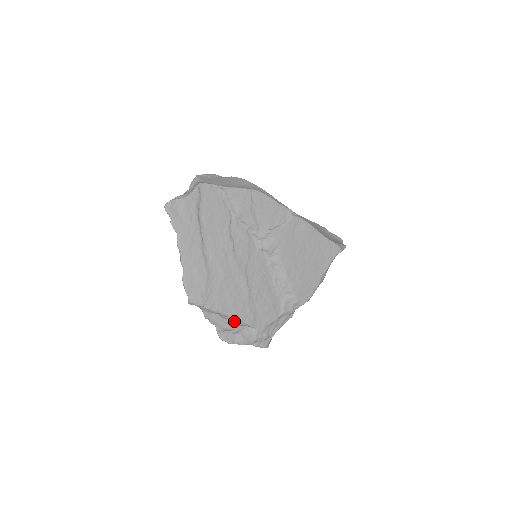
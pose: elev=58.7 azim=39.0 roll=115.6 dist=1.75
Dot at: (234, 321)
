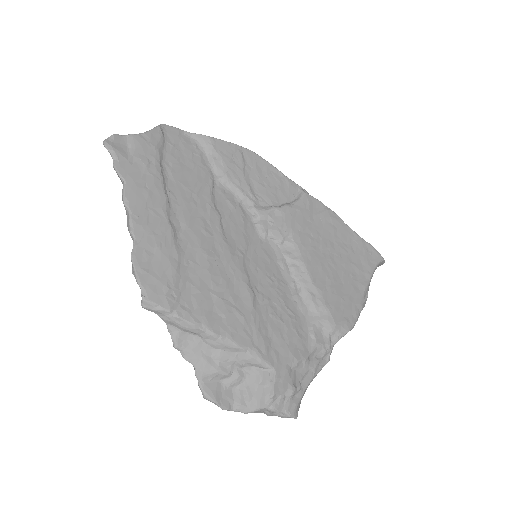
Dot at: (230, 353)
